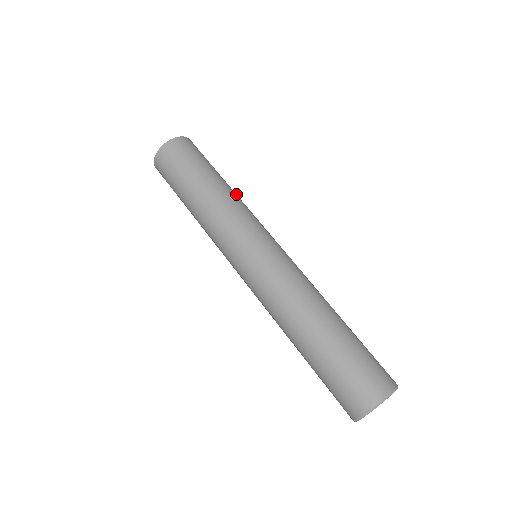
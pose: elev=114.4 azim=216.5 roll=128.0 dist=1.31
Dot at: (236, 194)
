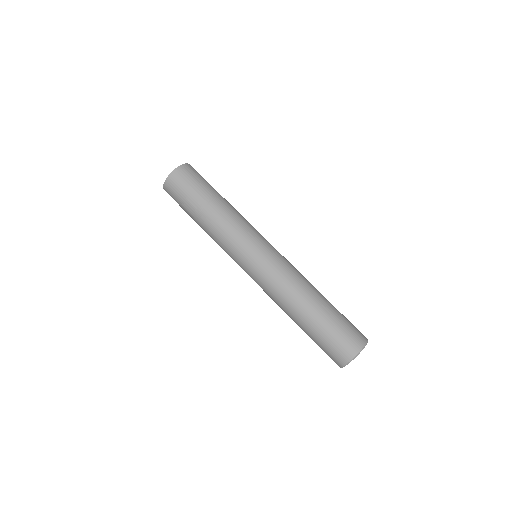
Dot at: occluded
